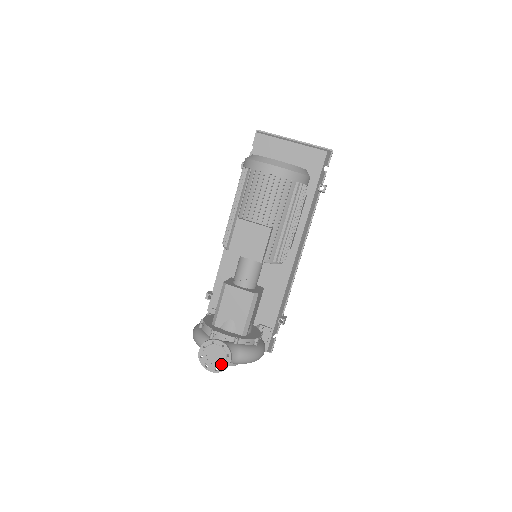
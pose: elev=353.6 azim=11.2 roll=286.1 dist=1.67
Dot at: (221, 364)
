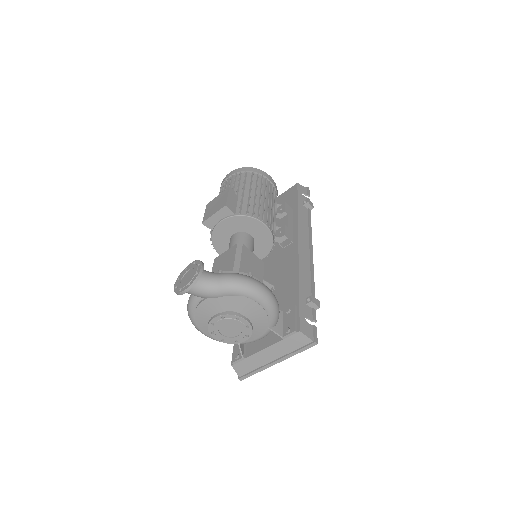
Dot at: (193, 276)
